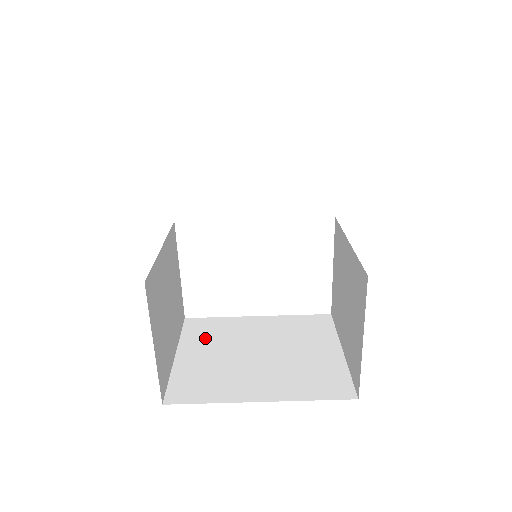
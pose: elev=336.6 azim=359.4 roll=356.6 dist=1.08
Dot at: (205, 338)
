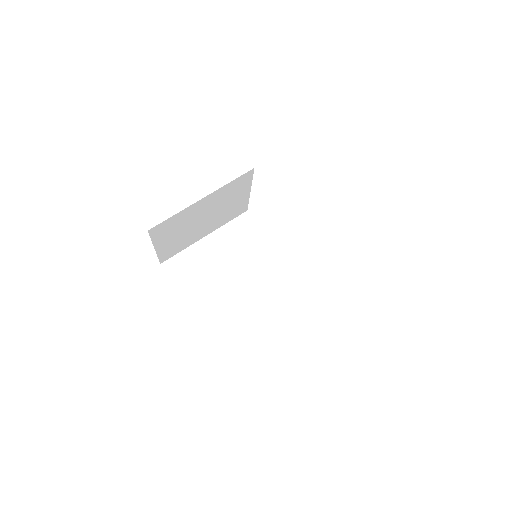
Dot at: (234, 241)
